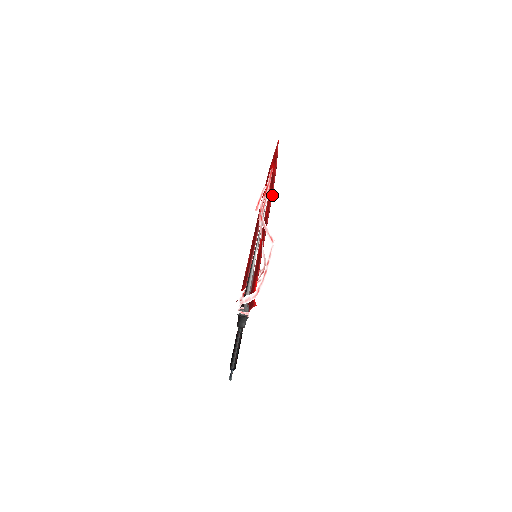
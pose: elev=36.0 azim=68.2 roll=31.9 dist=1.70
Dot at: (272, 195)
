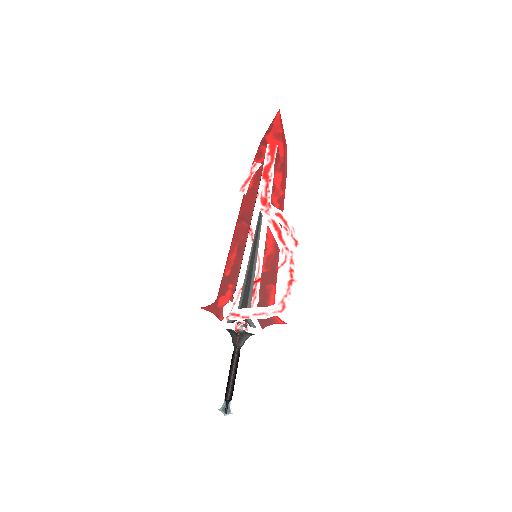
Dot at: (285, 184)
